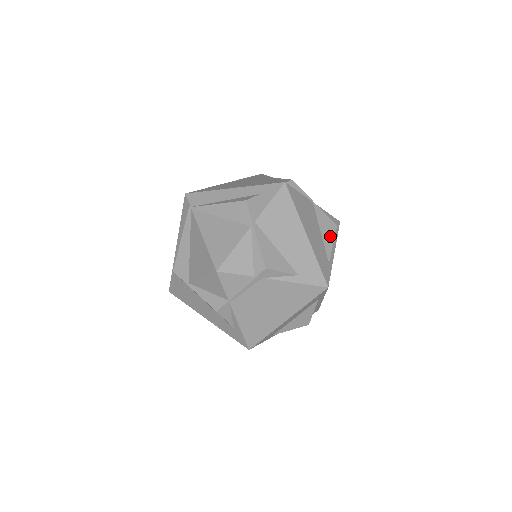
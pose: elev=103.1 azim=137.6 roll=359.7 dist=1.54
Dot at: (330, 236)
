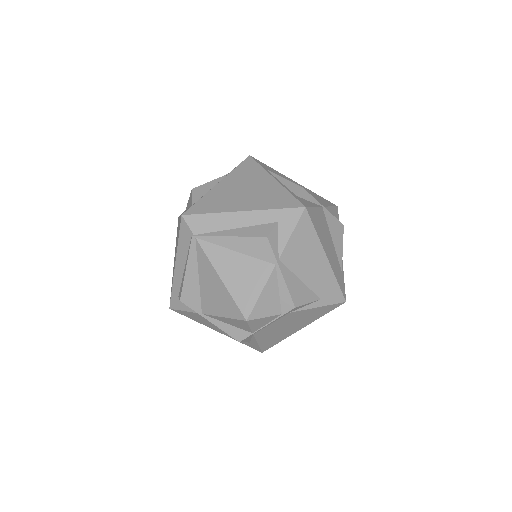
Dot at: (340, 240)
